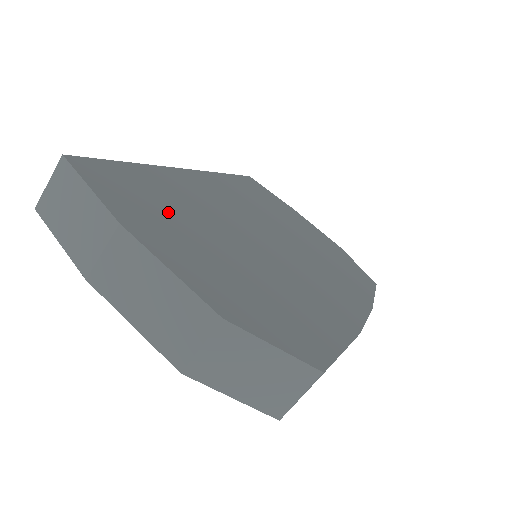
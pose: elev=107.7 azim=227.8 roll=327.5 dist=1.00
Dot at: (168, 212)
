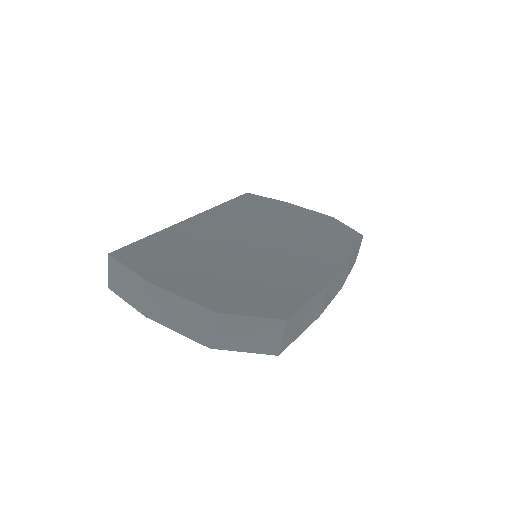
Dot at: (178, 259)
